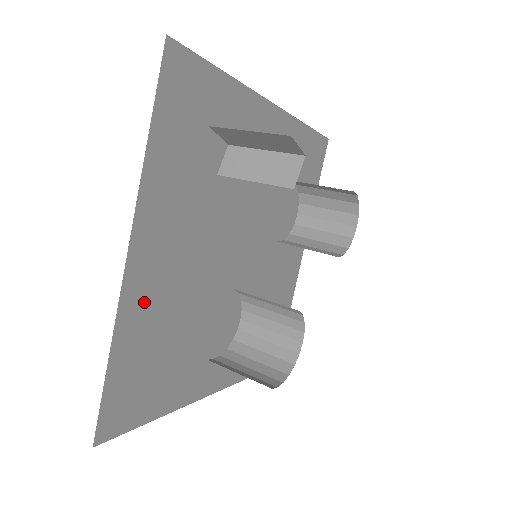
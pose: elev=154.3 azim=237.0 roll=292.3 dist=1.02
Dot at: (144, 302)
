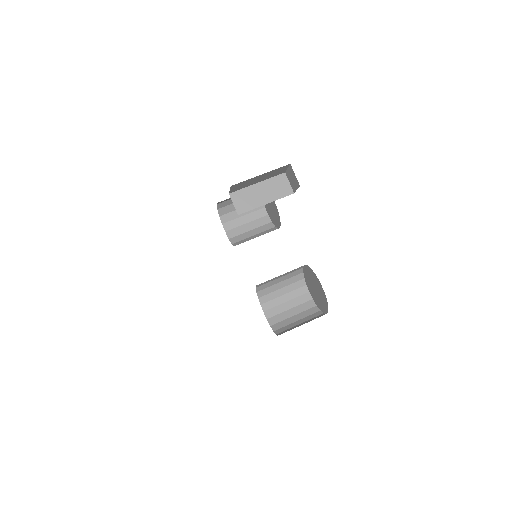
Dot at: occluded
